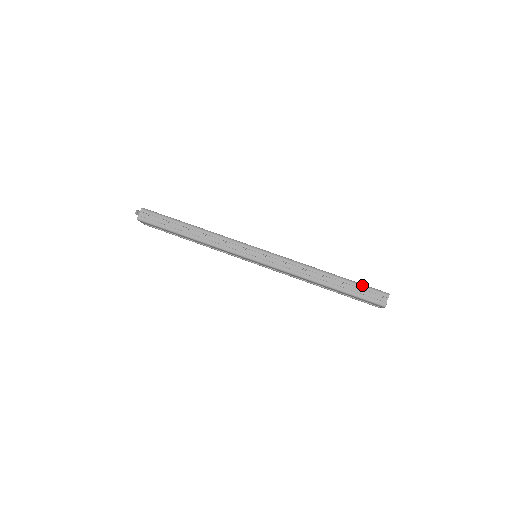
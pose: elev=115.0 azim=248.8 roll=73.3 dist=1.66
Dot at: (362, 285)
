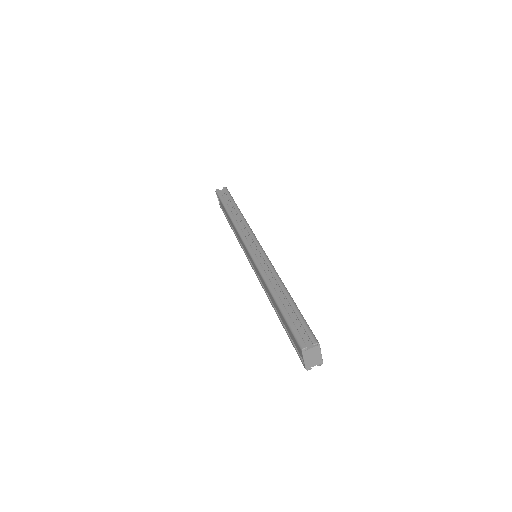
Dot at: (303, 318)
